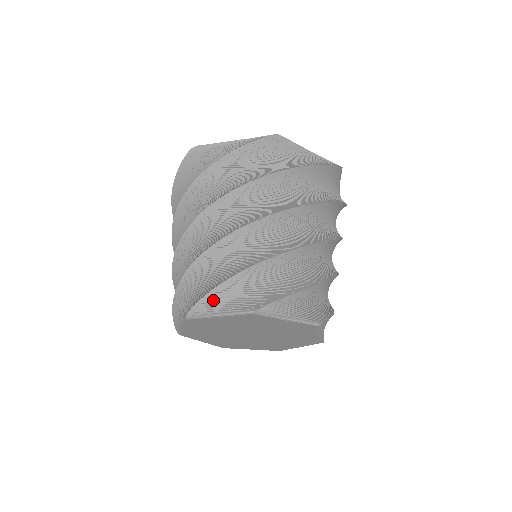
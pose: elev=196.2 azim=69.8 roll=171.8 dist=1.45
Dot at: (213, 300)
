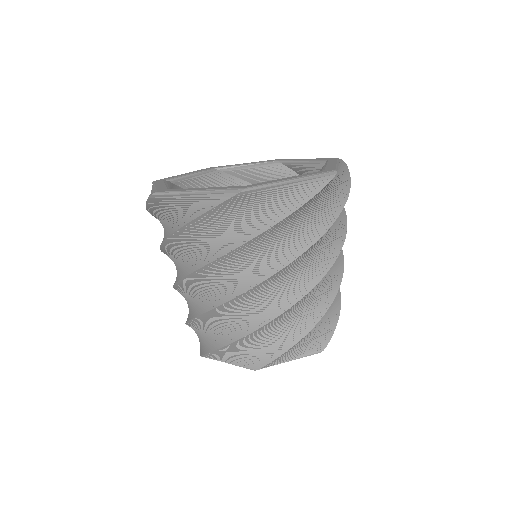
Dot at: (287, 354)
